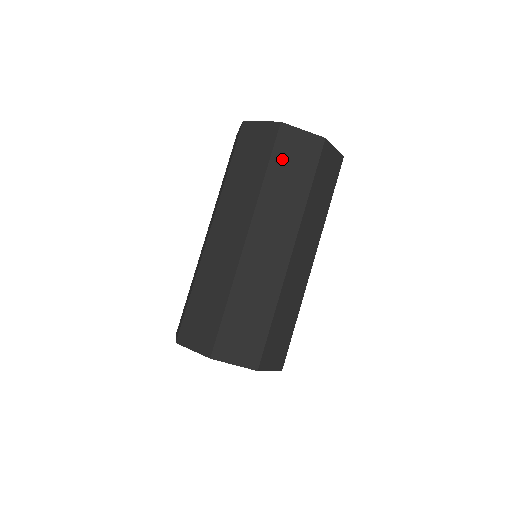
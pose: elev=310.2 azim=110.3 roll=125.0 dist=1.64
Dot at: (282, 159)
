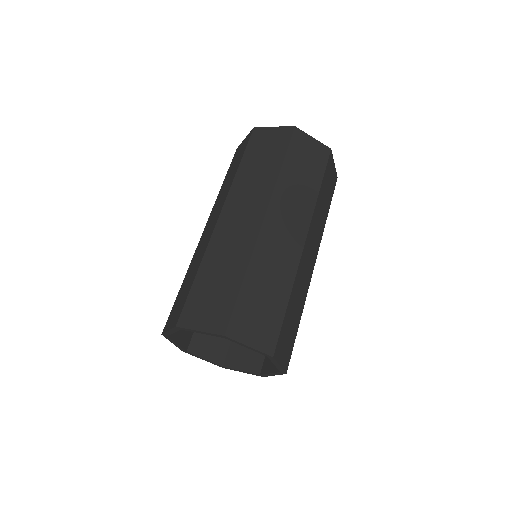
Dot at: (255, 150)
